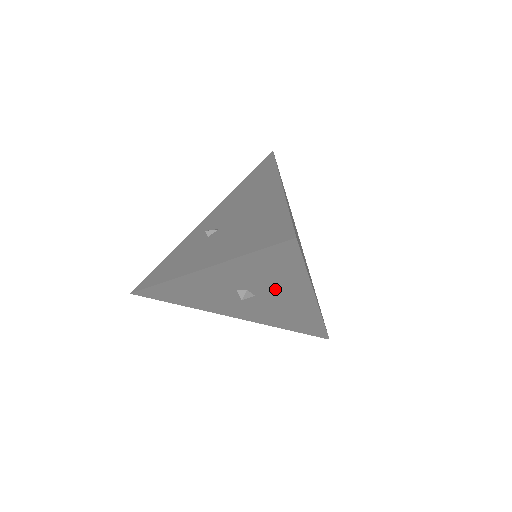
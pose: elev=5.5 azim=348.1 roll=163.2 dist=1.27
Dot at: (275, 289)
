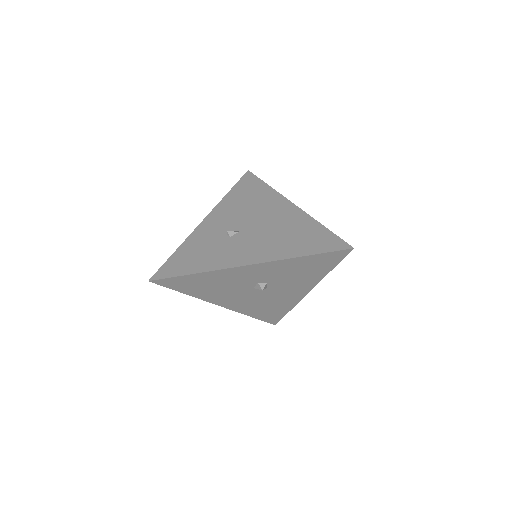
Dot at: (290, 283)
